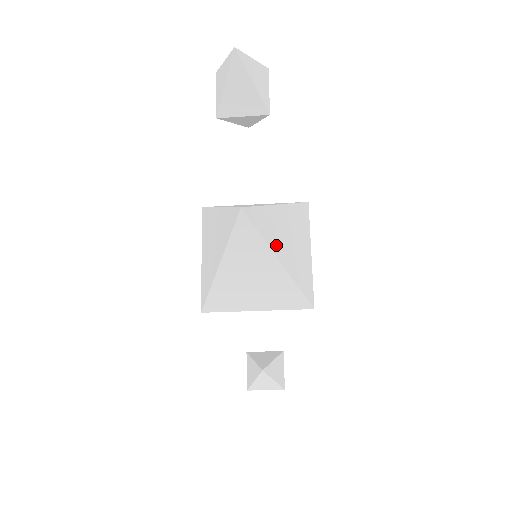
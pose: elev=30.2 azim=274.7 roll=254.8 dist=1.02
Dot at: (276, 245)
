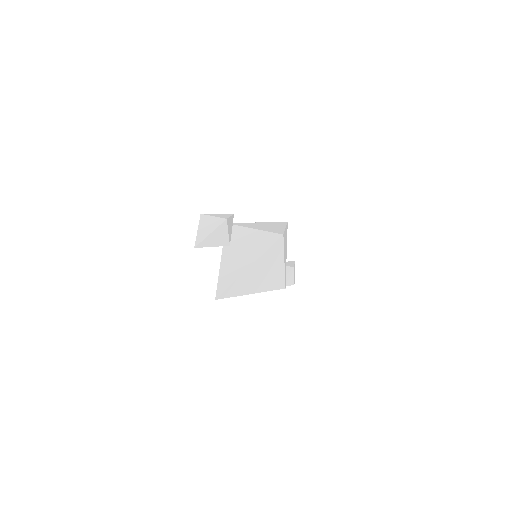
Dot at: (246, 290)
